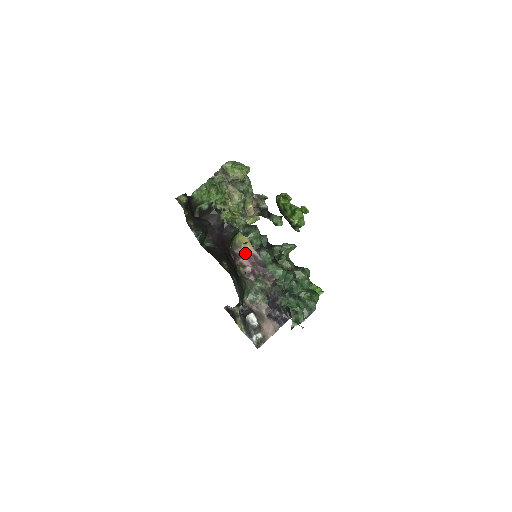
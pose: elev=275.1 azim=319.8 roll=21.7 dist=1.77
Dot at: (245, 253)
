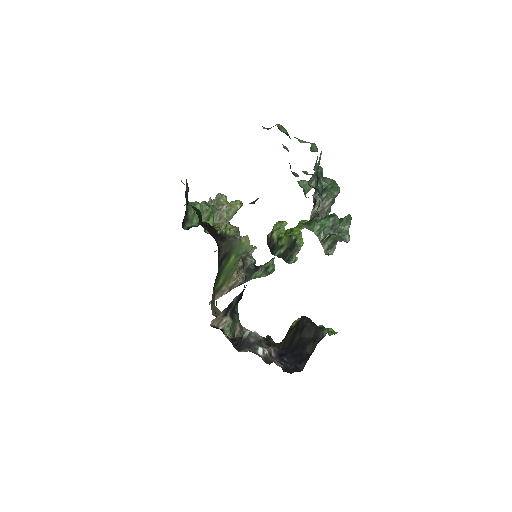
Dot at: occluded
